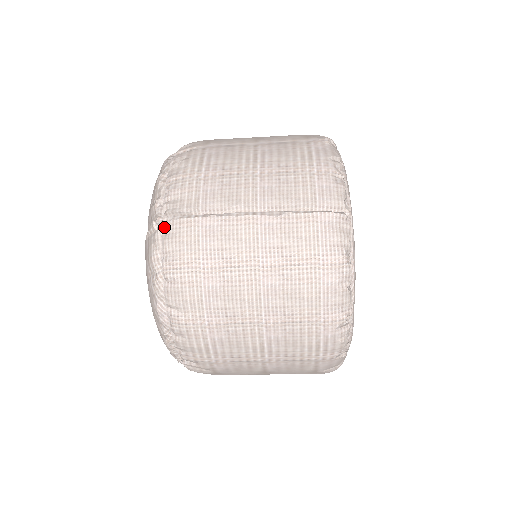
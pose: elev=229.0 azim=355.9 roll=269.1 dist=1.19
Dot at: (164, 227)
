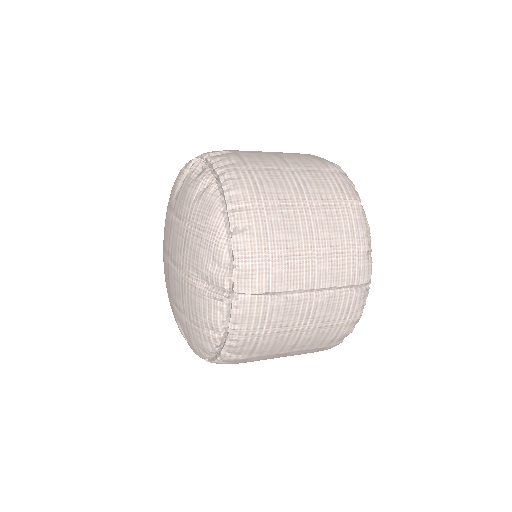
Dot at: (236, 304)
